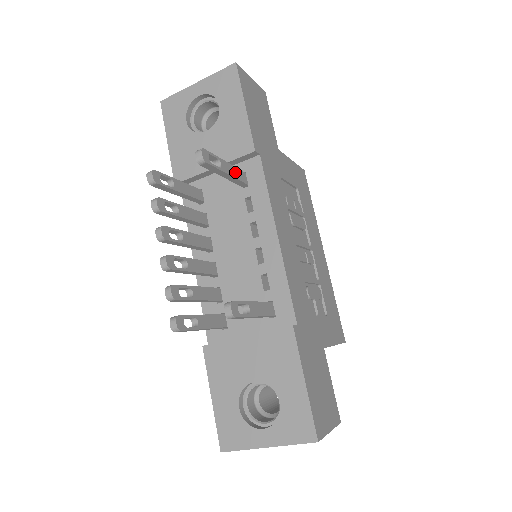
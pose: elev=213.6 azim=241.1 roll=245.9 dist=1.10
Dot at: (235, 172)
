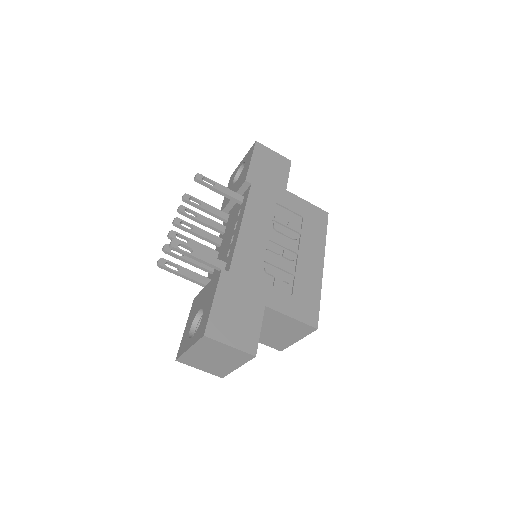
Dot at: (230, 192)
